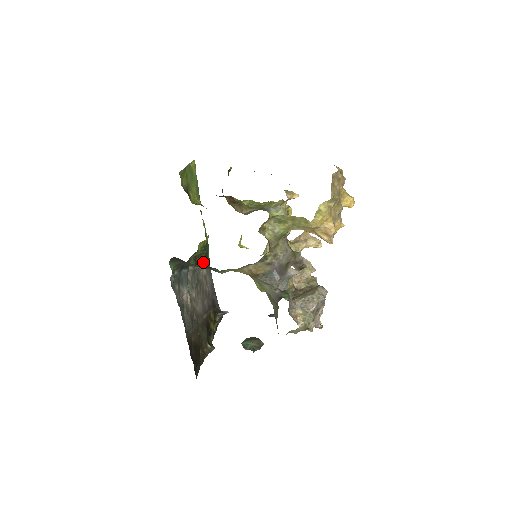
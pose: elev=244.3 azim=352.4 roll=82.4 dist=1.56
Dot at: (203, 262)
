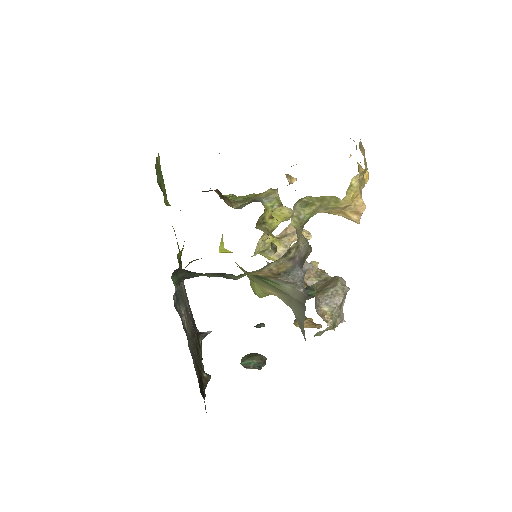
Dot at: occluded
